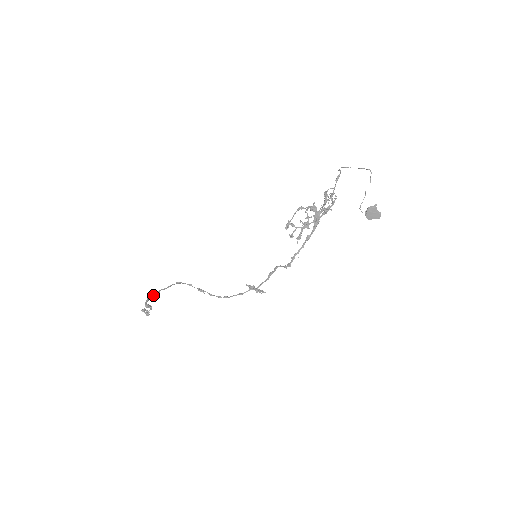
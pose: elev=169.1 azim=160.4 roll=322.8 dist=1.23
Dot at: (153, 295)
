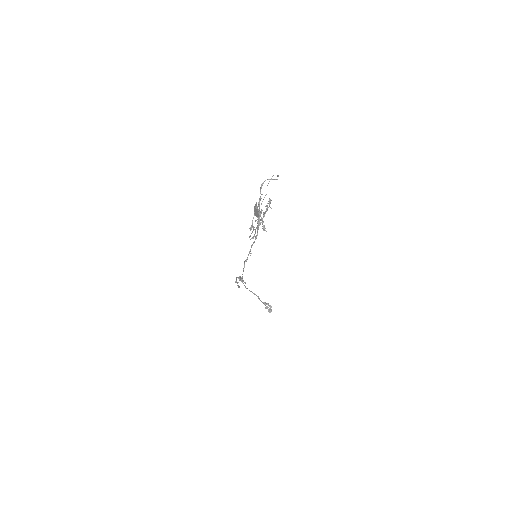
Dot at: (250, 291)
